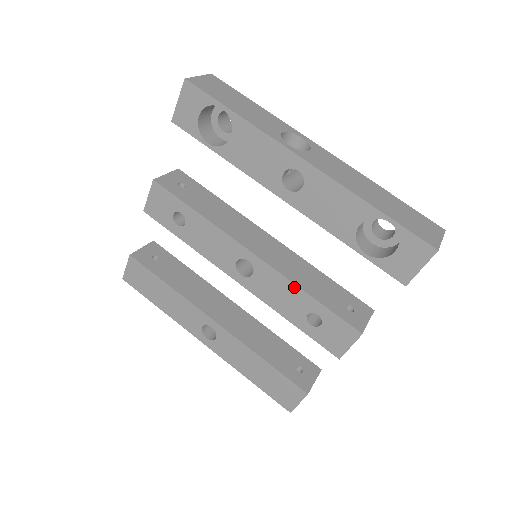
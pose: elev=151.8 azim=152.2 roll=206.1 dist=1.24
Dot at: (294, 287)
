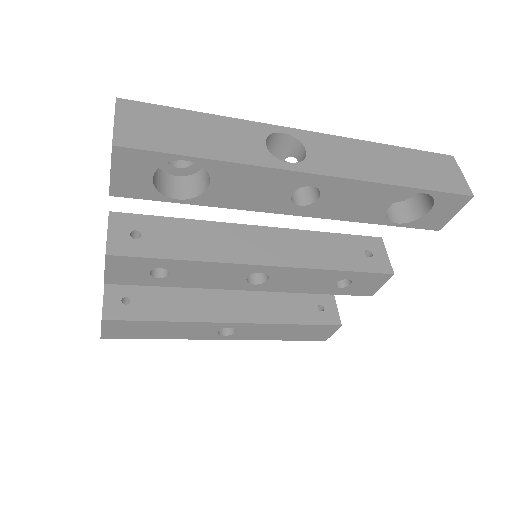
Dot at: (319, 271)
